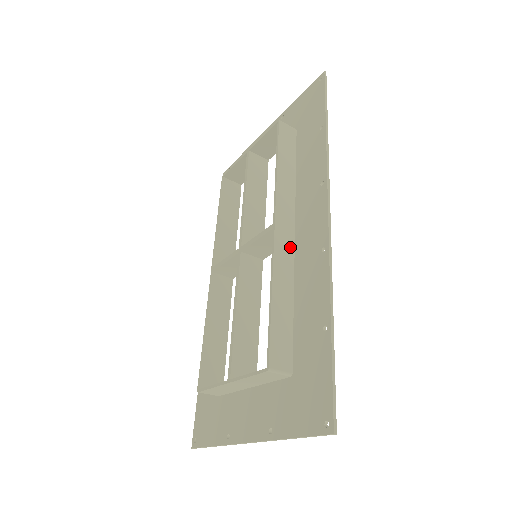
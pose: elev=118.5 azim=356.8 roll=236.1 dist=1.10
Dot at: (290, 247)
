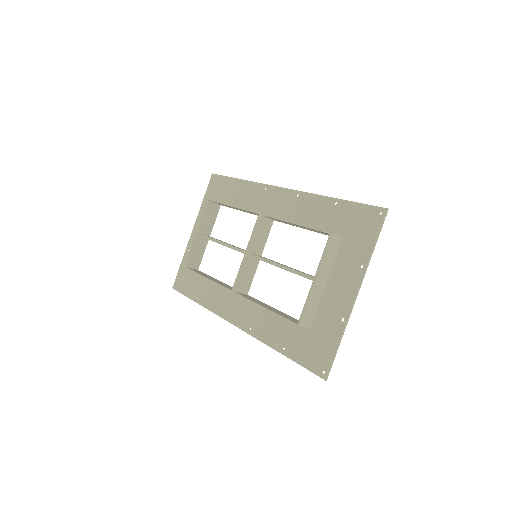
Dot at: occluded
